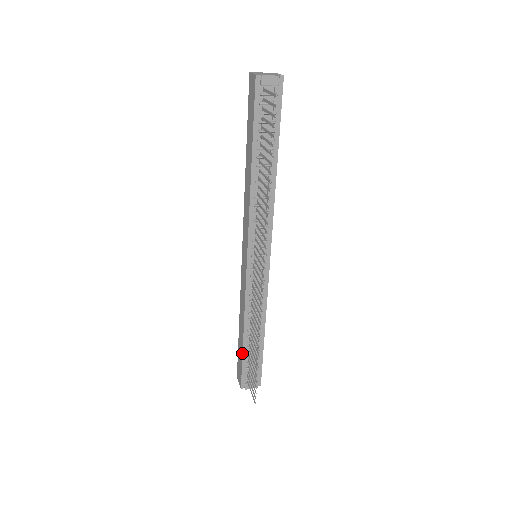
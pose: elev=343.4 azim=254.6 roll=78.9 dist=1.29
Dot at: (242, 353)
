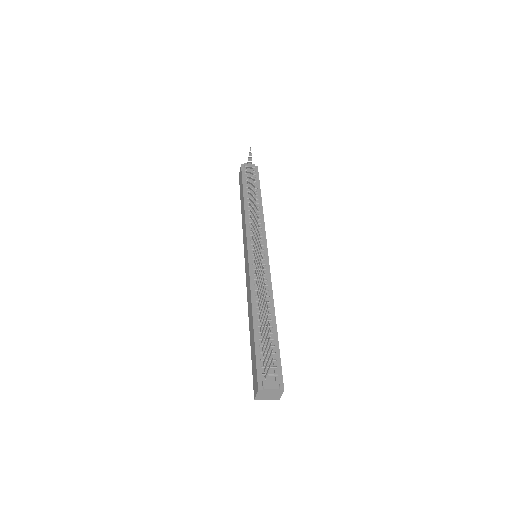
Dot at: (254, 340)
